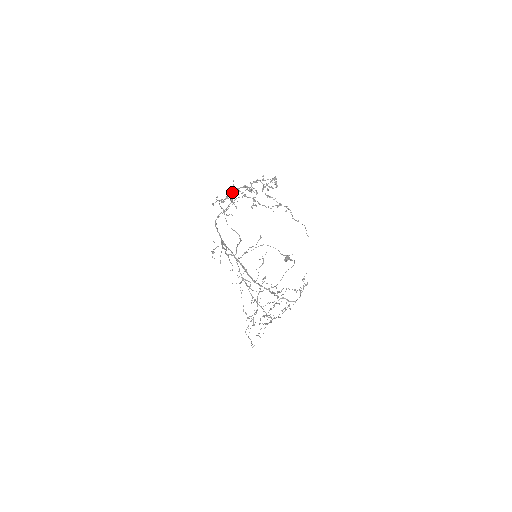
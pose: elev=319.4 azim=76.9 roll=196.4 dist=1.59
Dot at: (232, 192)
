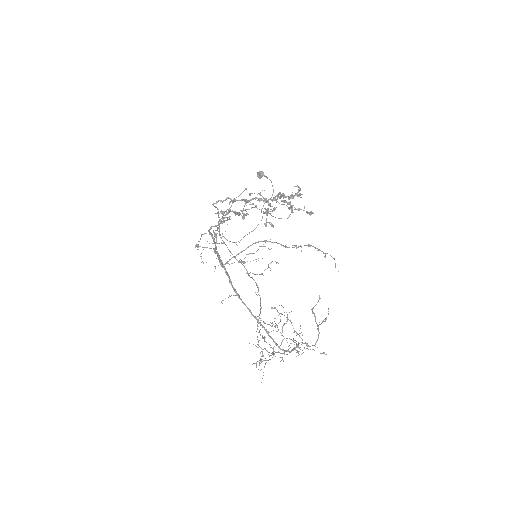
Dot at: occluded
